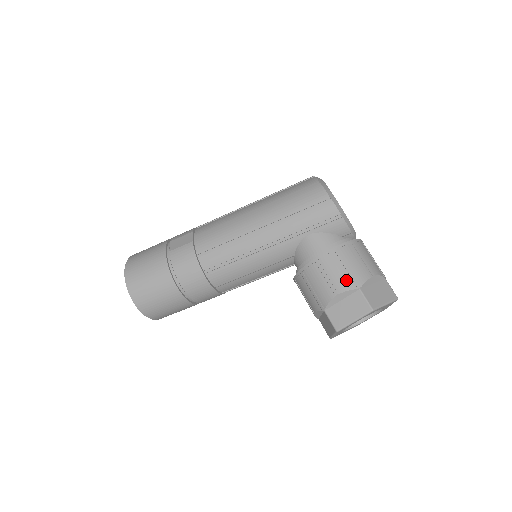
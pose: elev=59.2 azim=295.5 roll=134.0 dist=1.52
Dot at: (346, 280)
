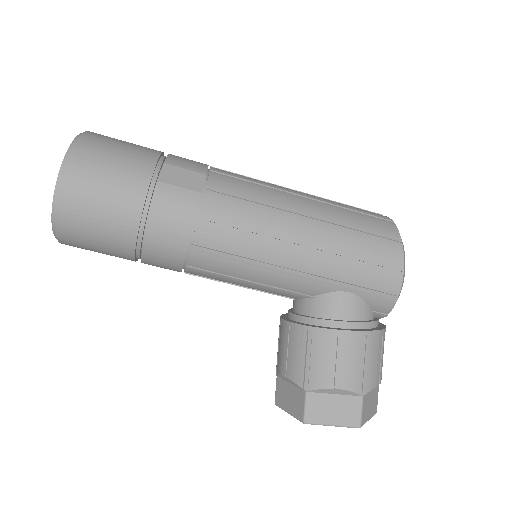
Dot at: (357, 378)
